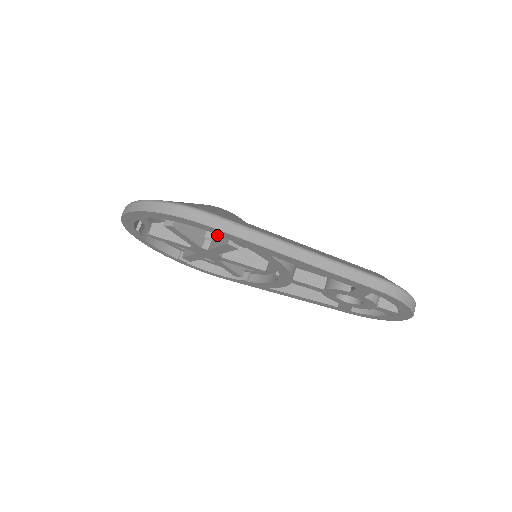
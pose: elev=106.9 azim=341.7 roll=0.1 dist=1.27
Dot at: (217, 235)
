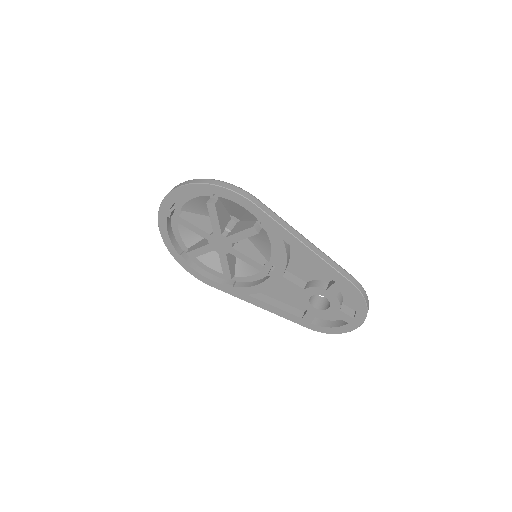
Dot at: (237, 227)
